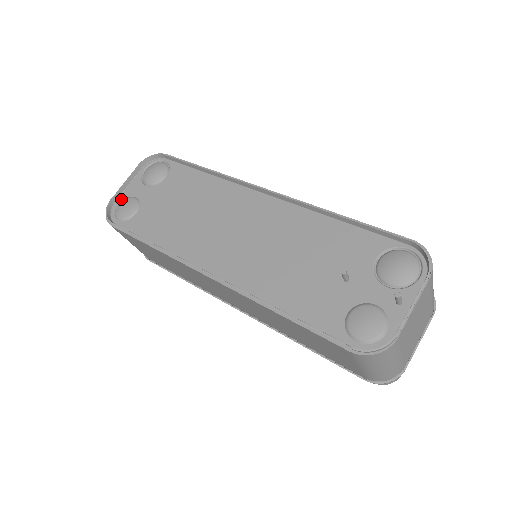
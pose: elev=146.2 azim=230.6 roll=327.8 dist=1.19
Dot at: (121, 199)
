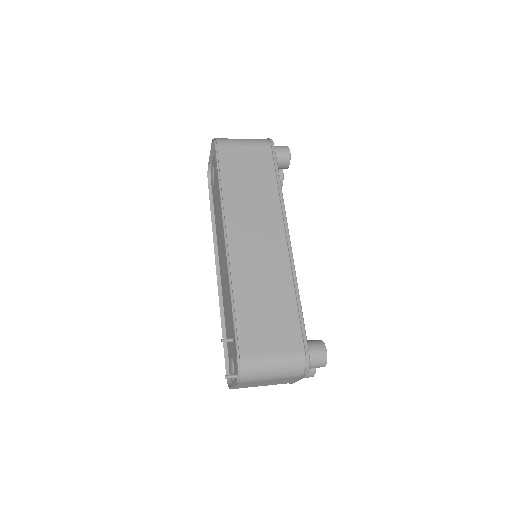
Dot at: (212, 164)
